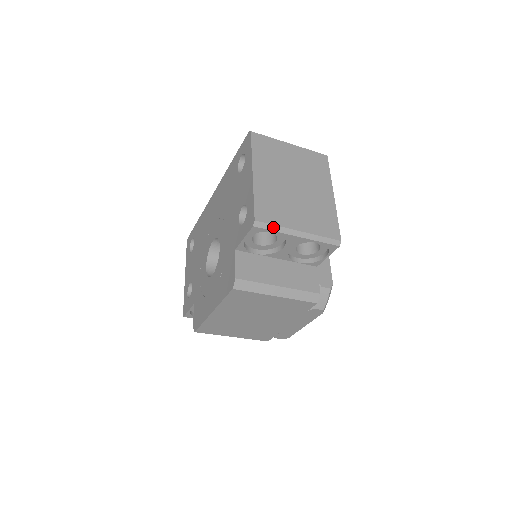
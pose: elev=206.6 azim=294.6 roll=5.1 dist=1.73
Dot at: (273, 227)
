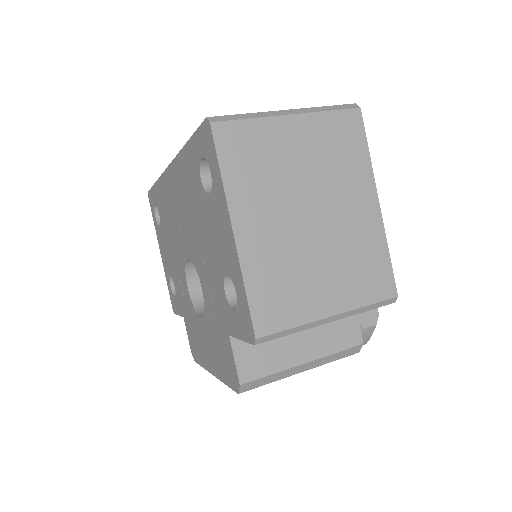
Dot at: (287, 331)
